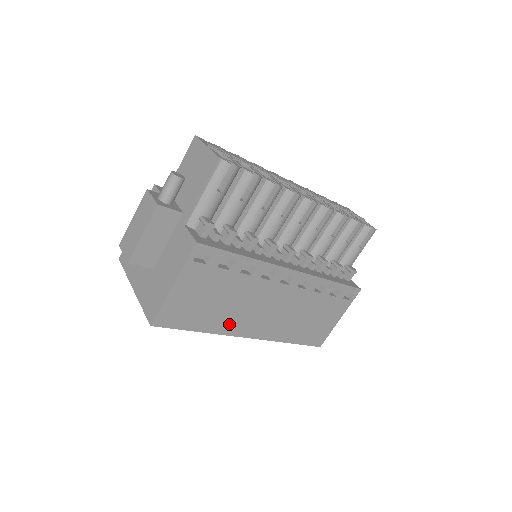
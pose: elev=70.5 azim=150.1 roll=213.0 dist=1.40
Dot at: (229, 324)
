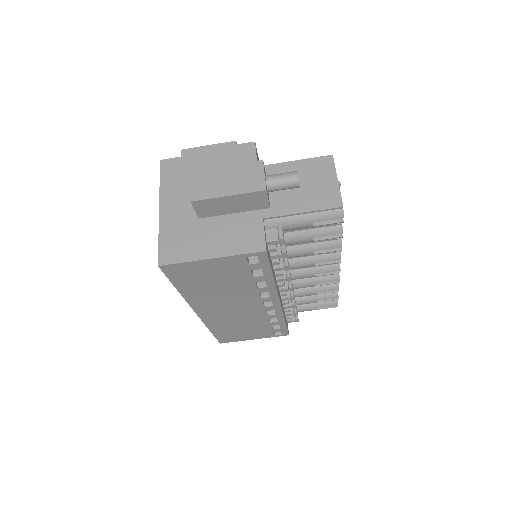
Dot at: (200, 299)
